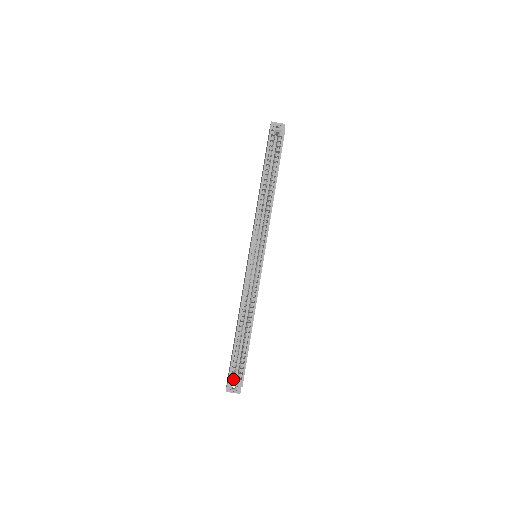
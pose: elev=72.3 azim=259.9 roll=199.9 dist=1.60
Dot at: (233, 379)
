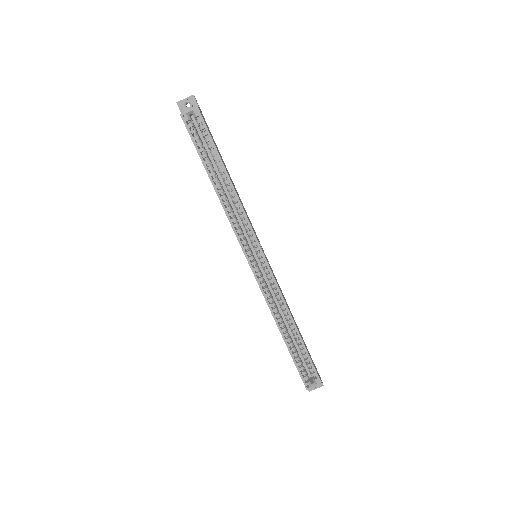
Dot at: (309, 382)
